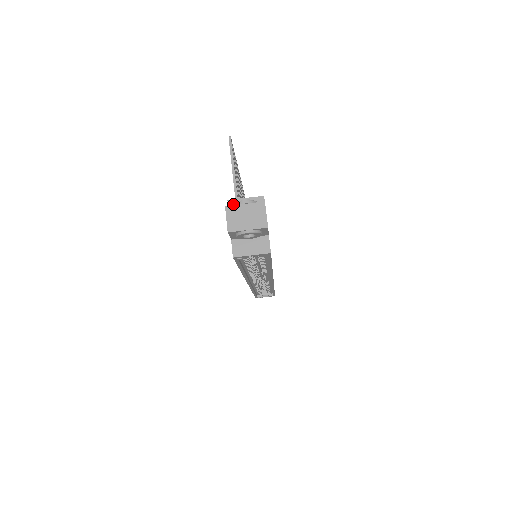
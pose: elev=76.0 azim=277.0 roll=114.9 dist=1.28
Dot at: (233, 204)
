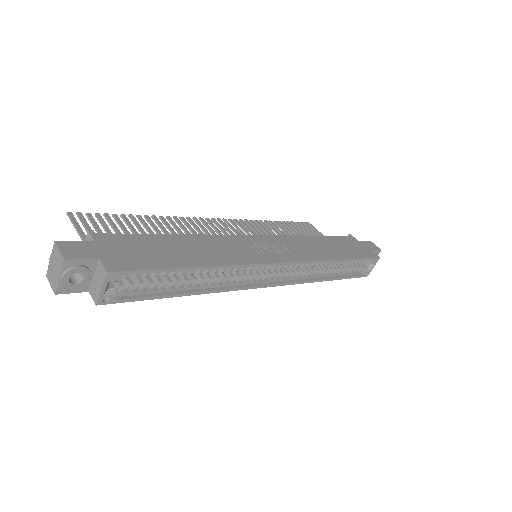
Dot at: occluded
